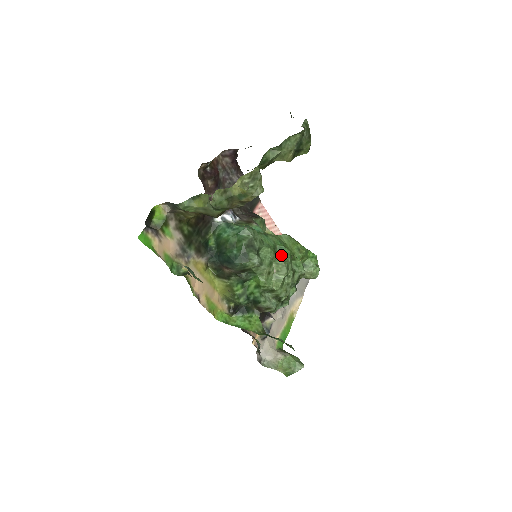
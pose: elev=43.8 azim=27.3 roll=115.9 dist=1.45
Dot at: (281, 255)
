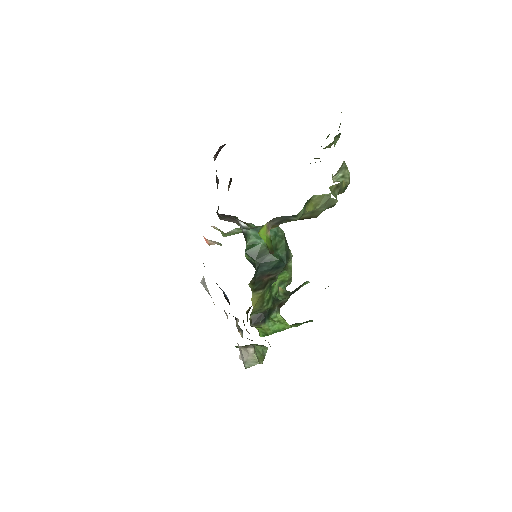
Dot at: occluded
